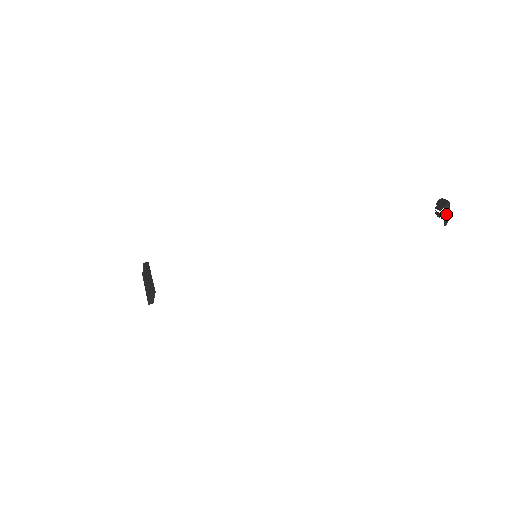
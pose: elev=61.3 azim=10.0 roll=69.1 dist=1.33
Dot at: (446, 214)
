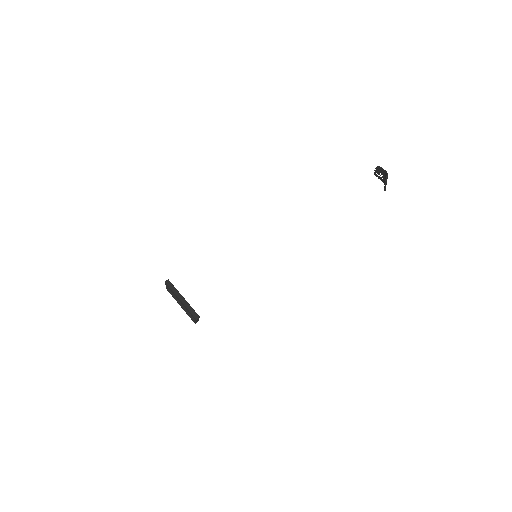
Dot at: (386, 184)
